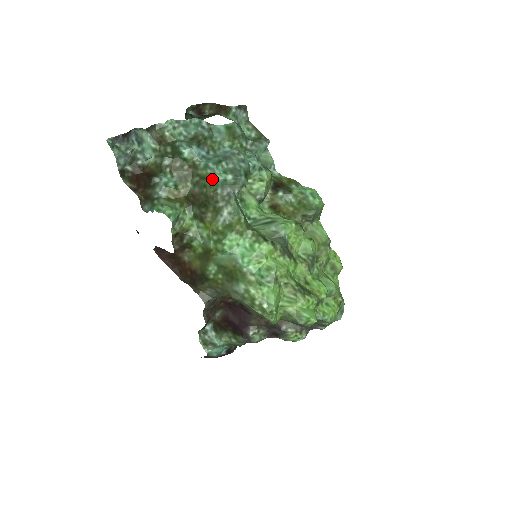
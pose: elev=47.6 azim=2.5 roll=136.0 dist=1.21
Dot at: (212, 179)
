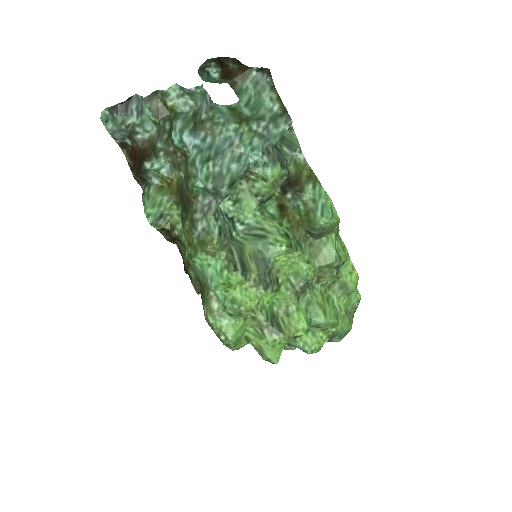
Dot at: (193, 183)
